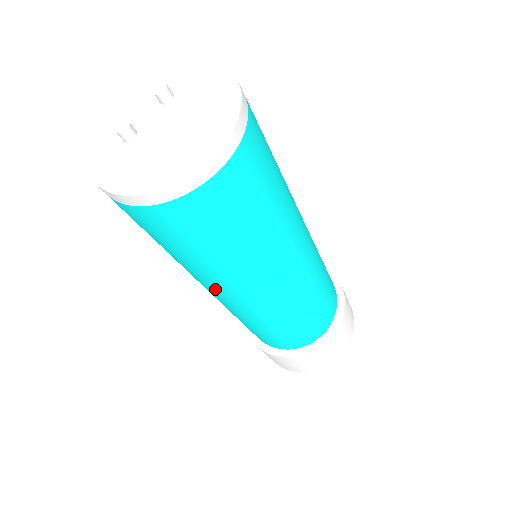
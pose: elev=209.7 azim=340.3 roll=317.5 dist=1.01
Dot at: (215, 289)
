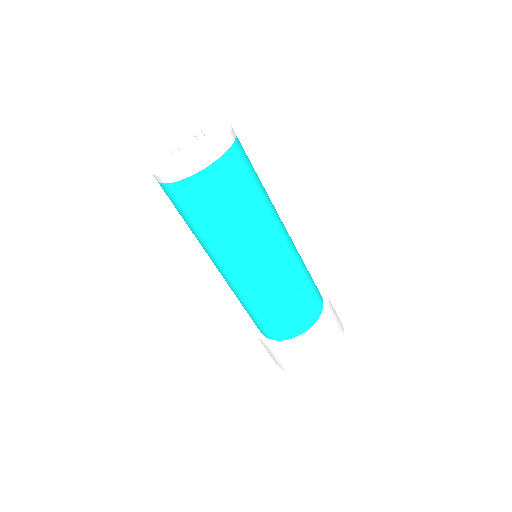
Dot at: (213, 259)
